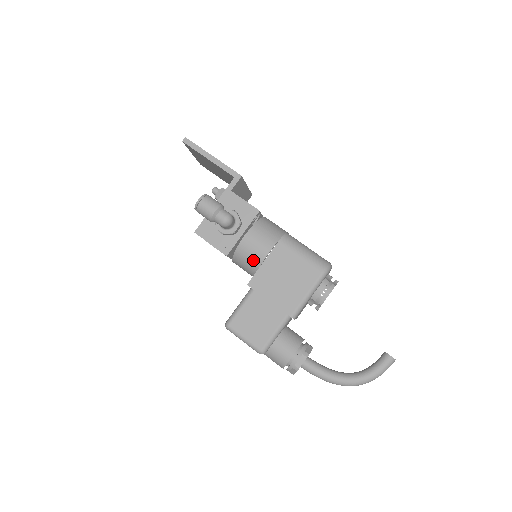
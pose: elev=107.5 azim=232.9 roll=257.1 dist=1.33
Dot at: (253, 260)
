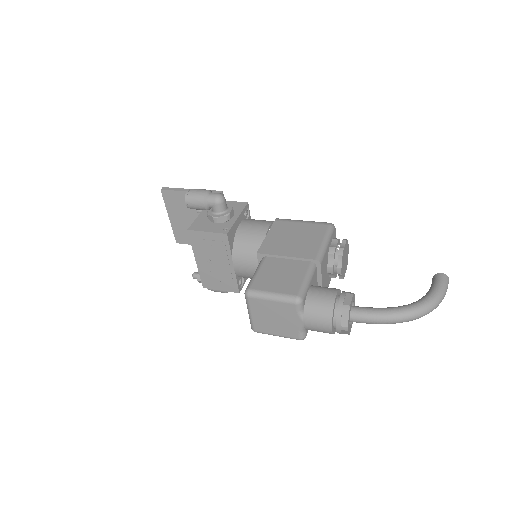
Dot at: (255, 239)
